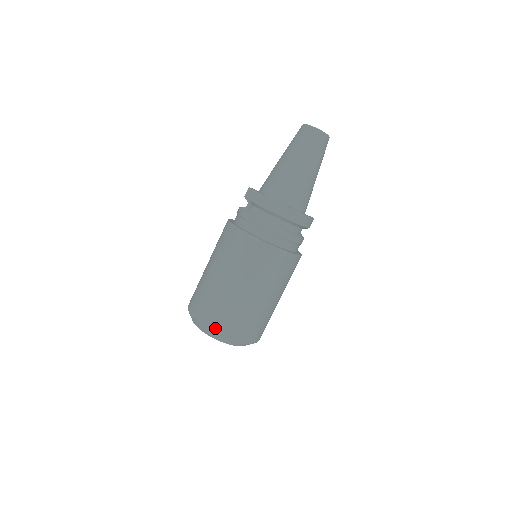
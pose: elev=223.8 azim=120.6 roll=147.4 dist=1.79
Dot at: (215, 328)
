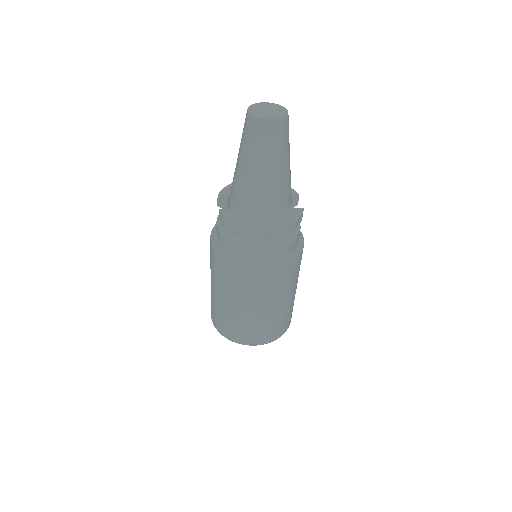
Dot at: (235, 340)
